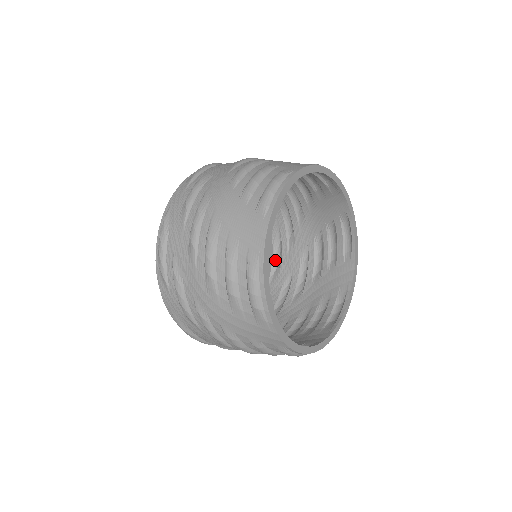
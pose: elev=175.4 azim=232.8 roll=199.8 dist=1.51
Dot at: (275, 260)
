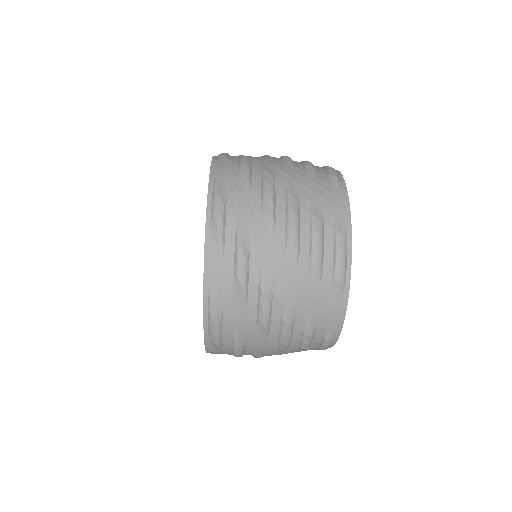
Dot at: occluded
